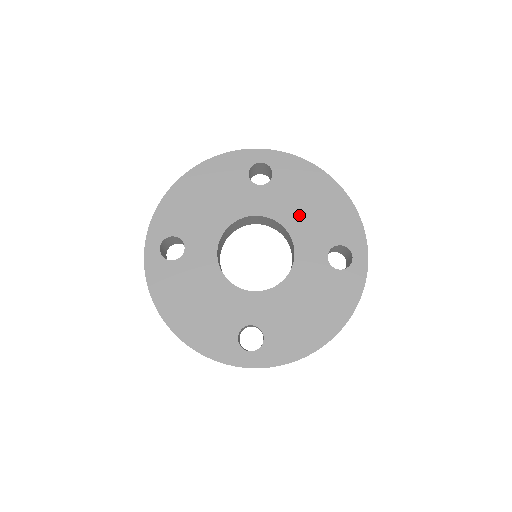
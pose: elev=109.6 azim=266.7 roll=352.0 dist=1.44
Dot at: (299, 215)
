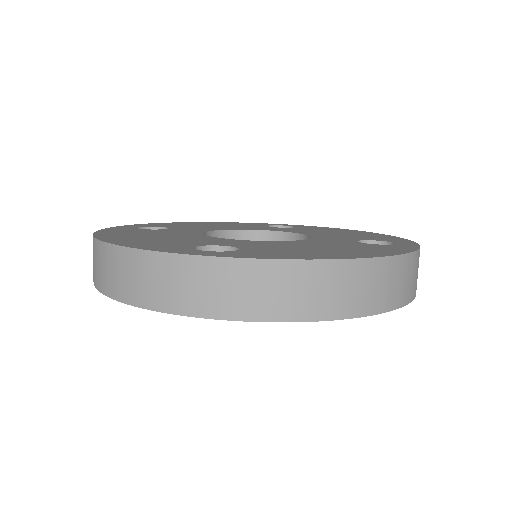
Dot at: (321, 233)
